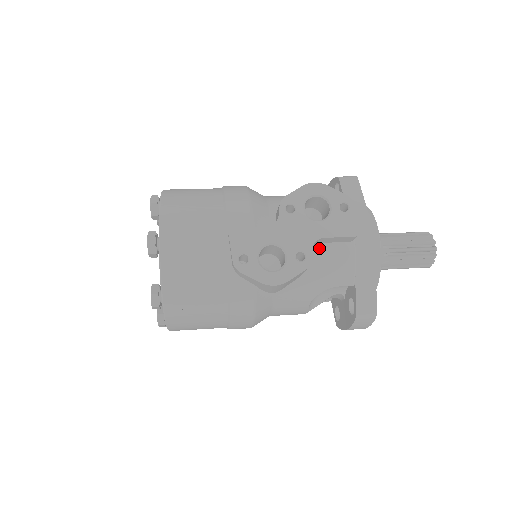
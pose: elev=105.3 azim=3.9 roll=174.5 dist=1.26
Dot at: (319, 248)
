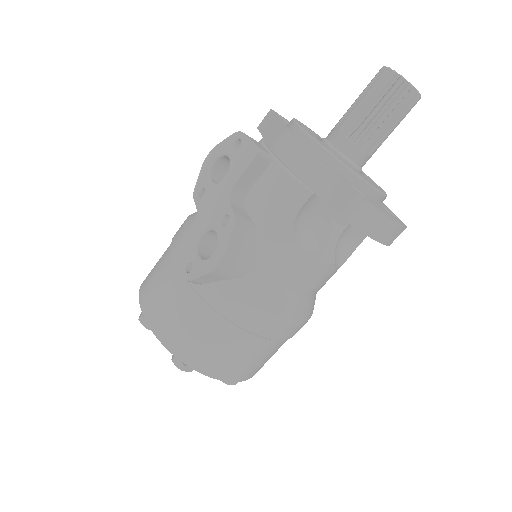
Dot at: (250, 197)
